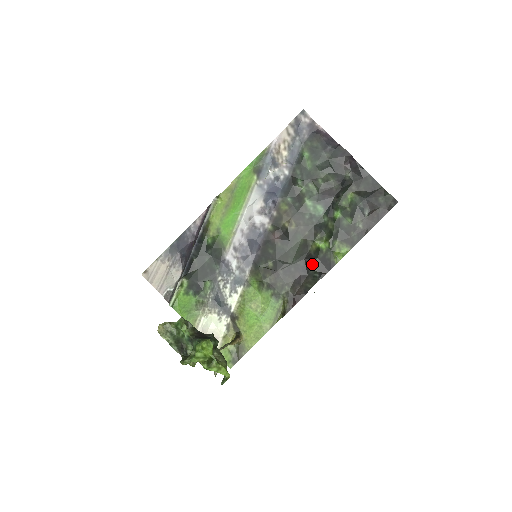
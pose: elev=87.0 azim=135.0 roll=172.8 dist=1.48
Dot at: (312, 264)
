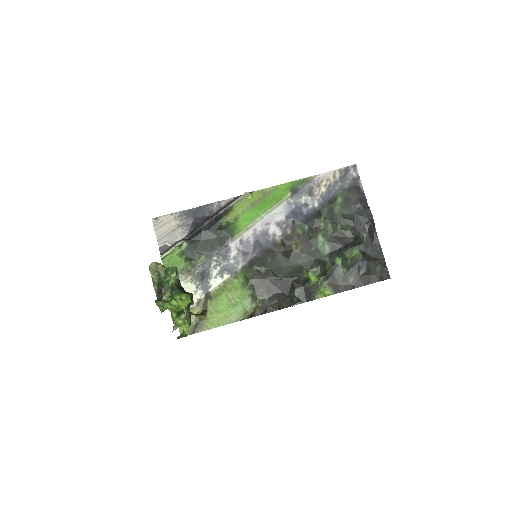
Dot at: (296, 289)
